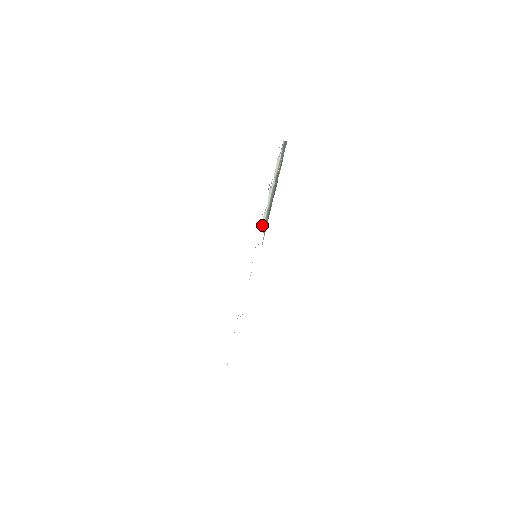
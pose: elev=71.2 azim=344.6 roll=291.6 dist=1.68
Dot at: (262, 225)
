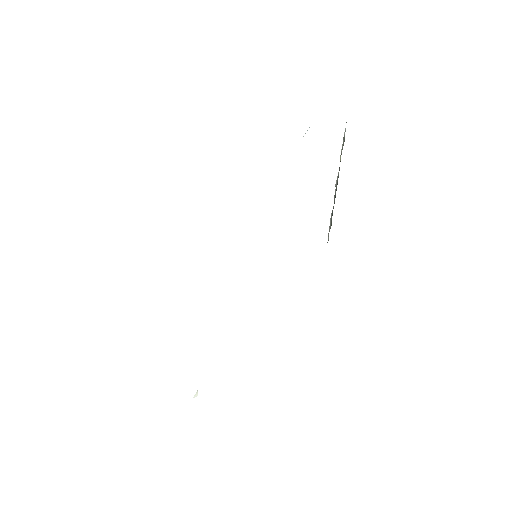
Dot at: (328, 236)
